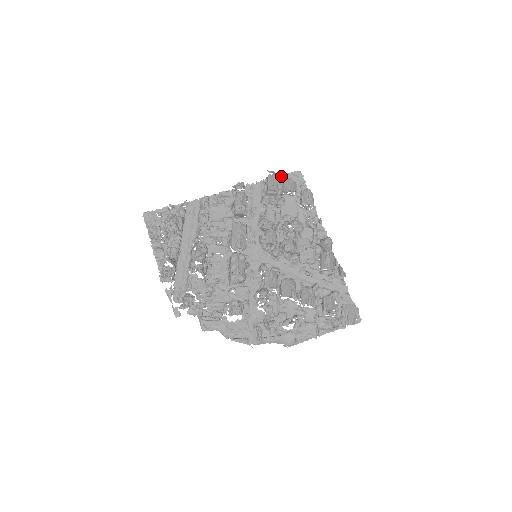
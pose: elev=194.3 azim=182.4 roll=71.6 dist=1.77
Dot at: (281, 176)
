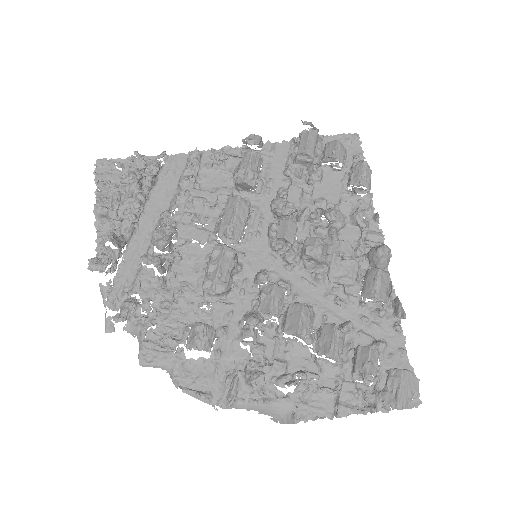
Dot at: (325, 137)
